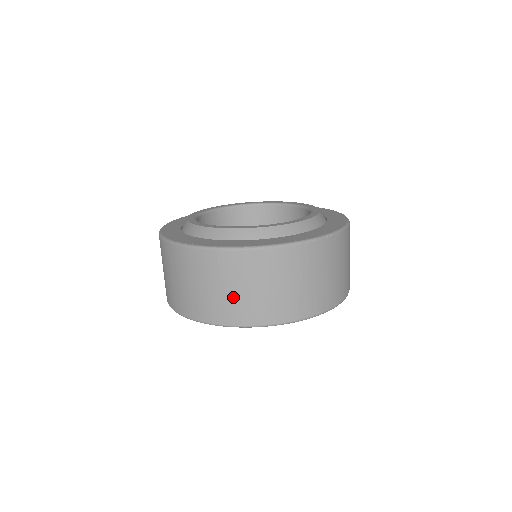
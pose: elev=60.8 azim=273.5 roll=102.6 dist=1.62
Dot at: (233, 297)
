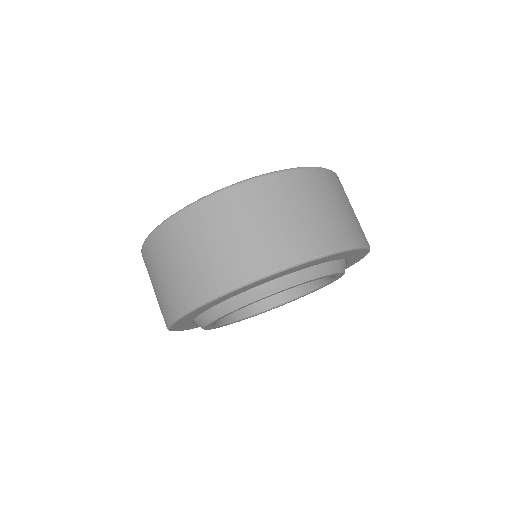
Dot at: (245, 241)
